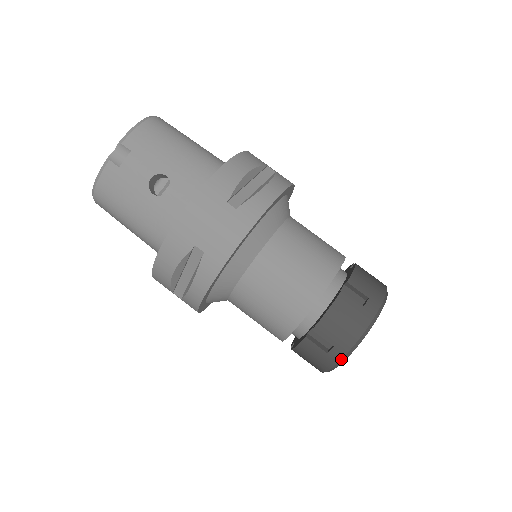
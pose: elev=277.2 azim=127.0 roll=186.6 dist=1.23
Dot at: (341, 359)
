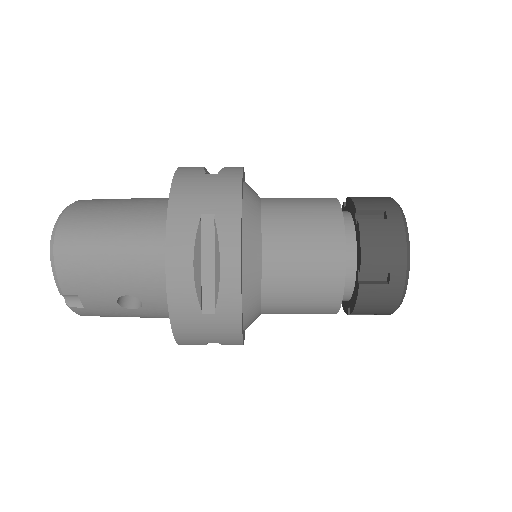
Dot at: occluded
